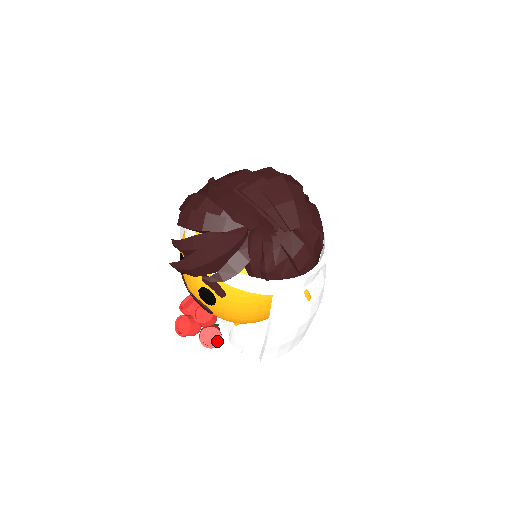
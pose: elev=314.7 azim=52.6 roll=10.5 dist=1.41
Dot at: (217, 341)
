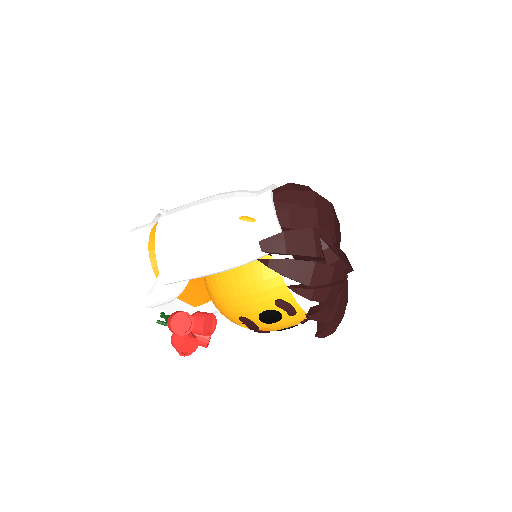
Dot at: occluded
